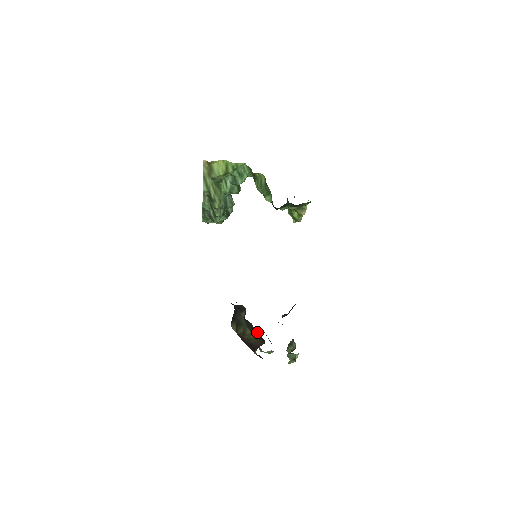
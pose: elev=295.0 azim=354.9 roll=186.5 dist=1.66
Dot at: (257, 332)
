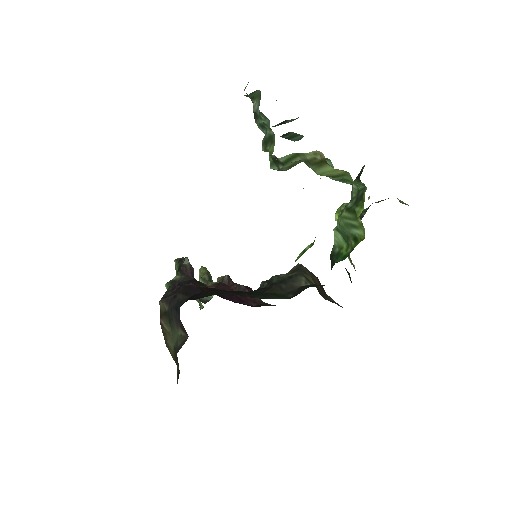
Dot at: (186, 263)
